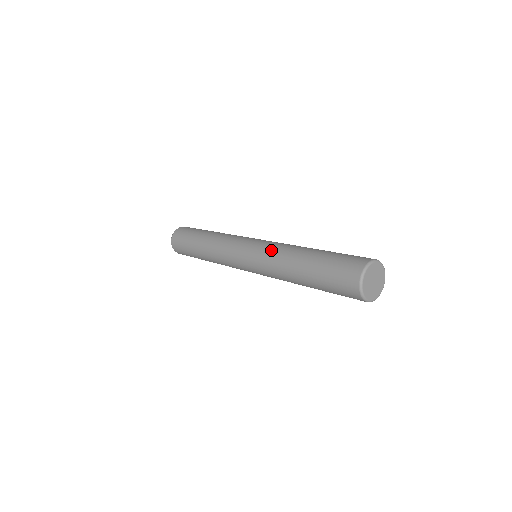
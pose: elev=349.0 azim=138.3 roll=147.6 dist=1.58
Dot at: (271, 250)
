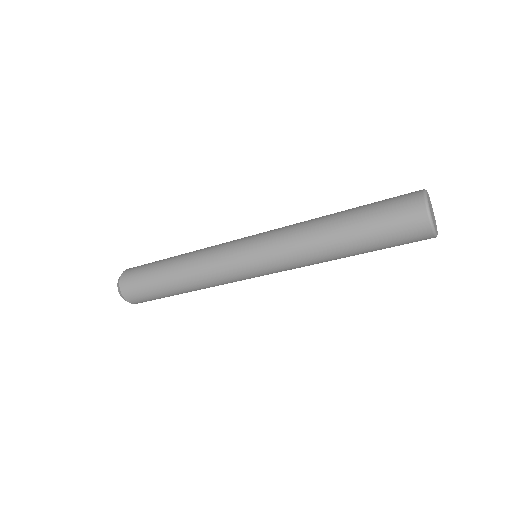
Dot at: (287, 227)
